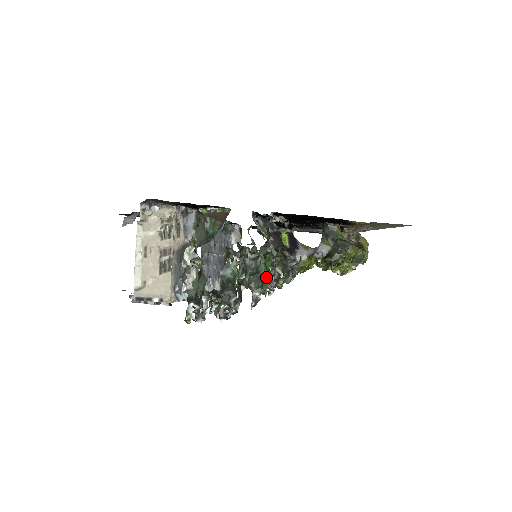
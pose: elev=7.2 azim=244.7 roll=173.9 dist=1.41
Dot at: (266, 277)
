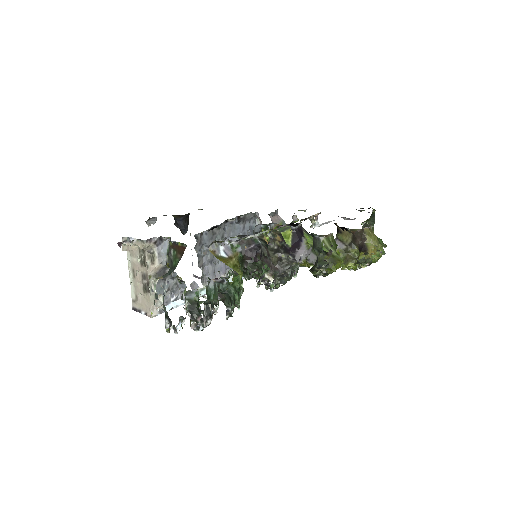
Dot at: (237, 295)
